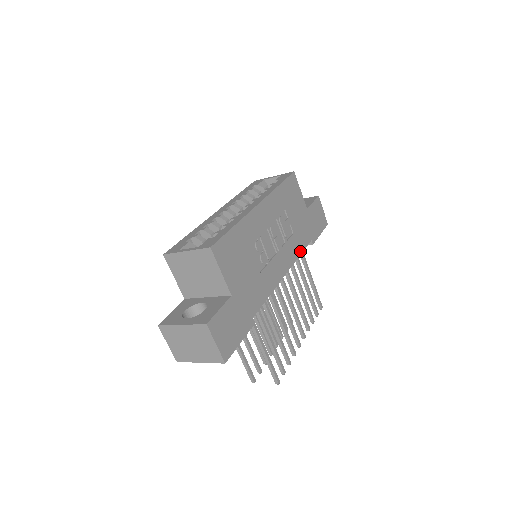
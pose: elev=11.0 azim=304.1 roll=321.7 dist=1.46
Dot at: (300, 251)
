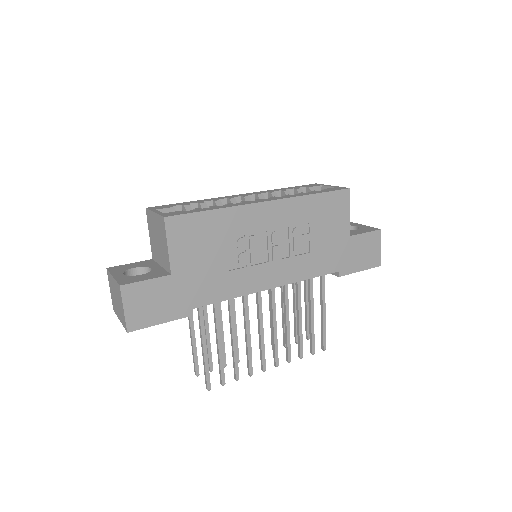
Dot at: (311, 275)
